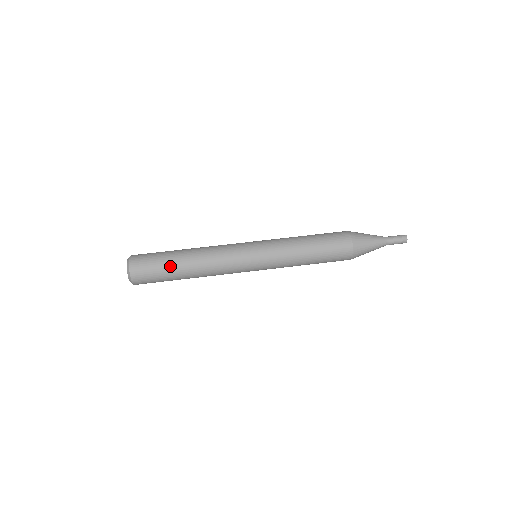
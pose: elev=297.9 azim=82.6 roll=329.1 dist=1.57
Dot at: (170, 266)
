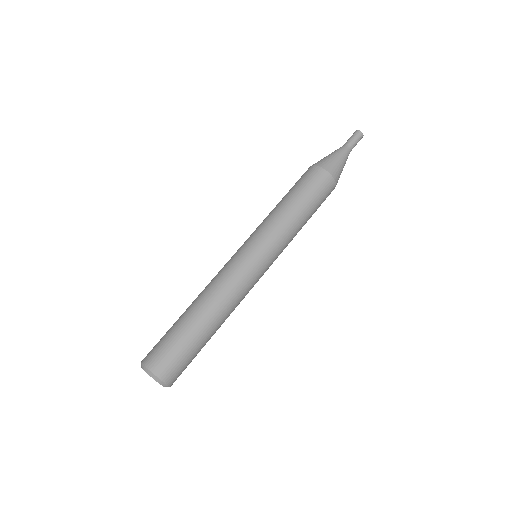
Dot at: (182, 327)
